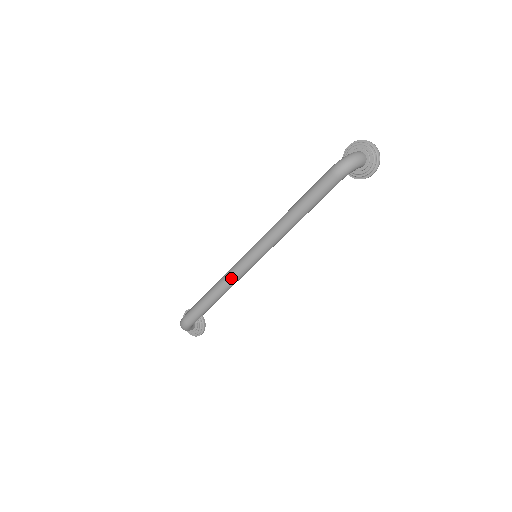
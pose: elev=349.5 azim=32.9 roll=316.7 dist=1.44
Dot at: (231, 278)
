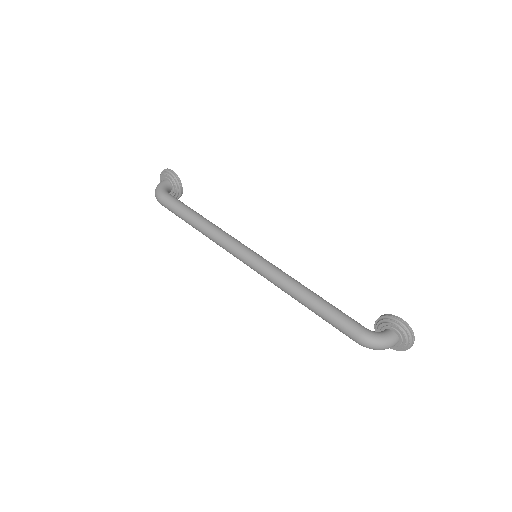
Dot at: (221, 246)
